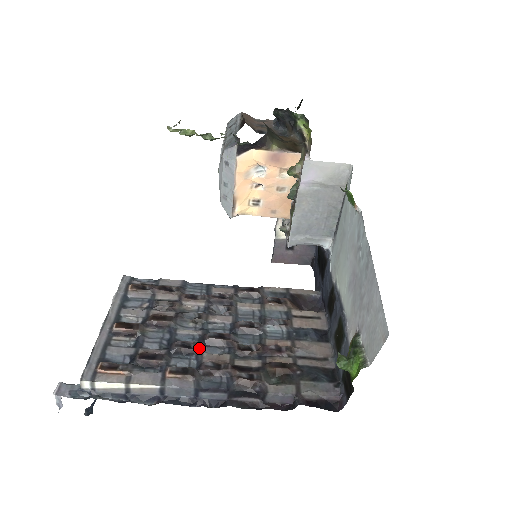
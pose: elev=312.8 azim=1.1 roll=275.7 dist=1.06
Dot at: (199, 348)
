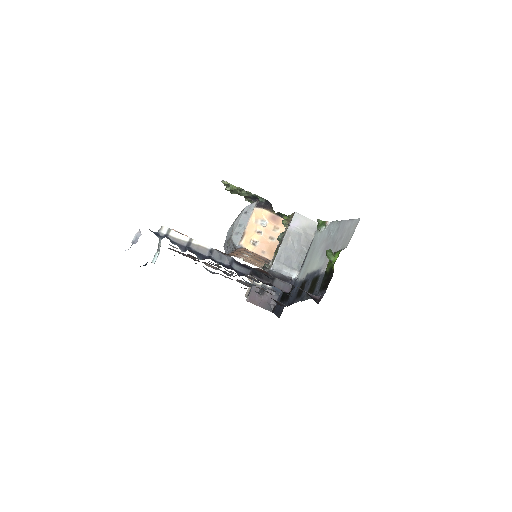
Dot at: occluded
